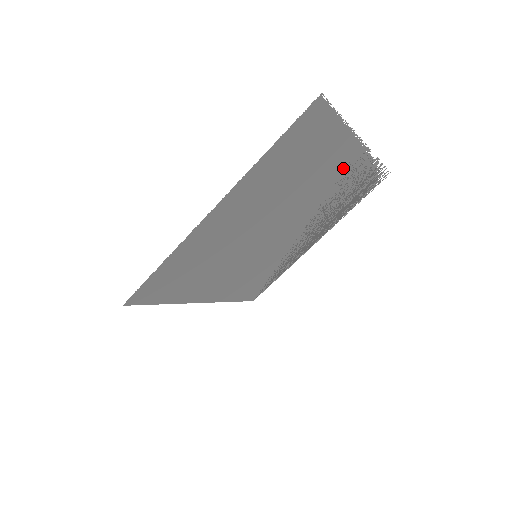
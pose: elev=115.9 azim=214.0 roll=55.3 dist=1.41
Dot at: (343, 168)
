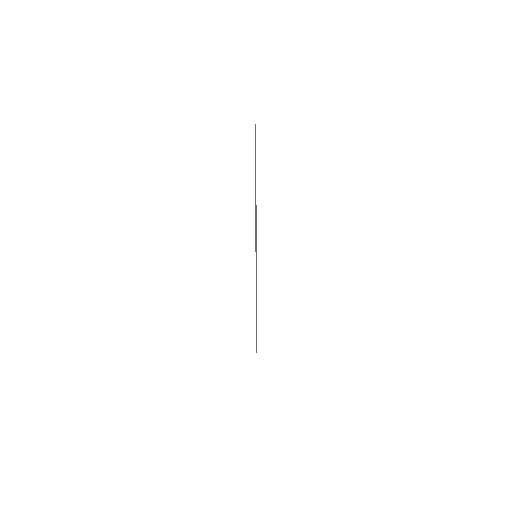
Dot at: occluded
